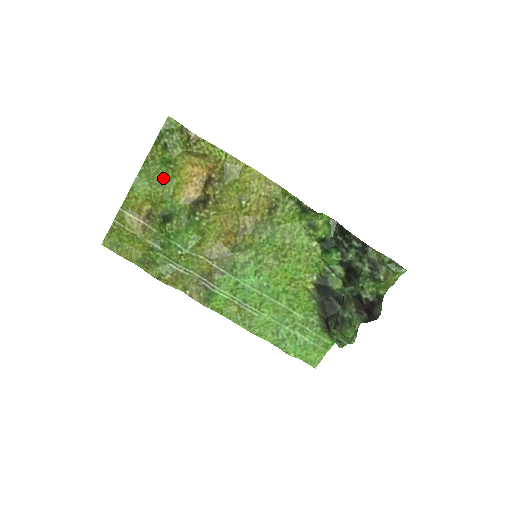
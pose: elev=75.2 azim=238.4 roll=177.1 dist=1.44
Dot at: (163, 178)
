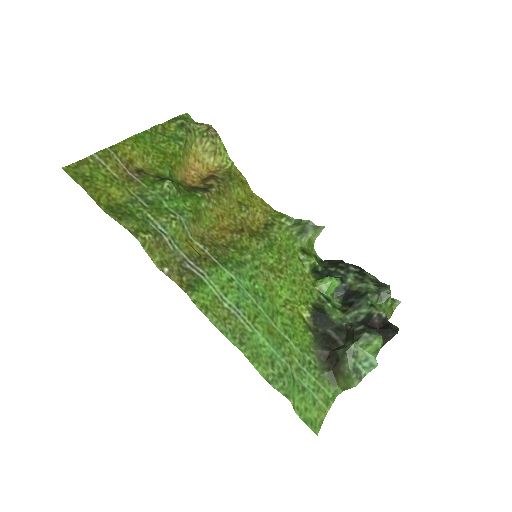
Dot at: (167, 149)
